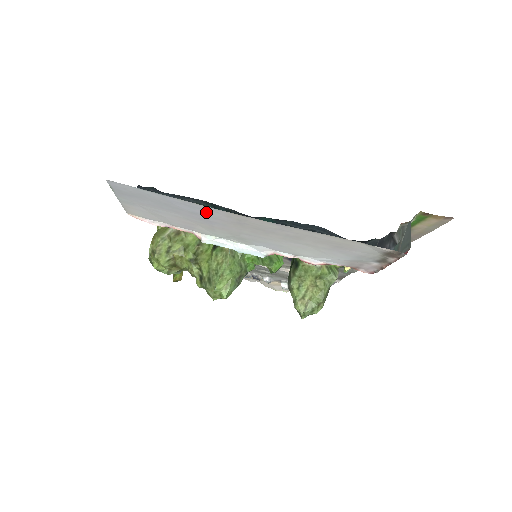
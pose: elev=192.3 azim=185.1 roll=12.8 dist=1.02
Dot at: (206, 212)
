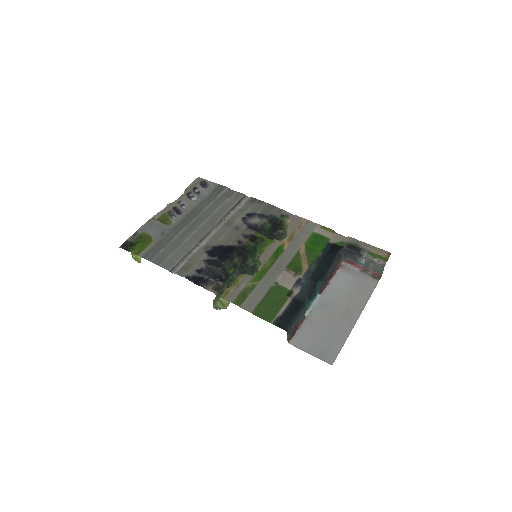
Dot at: (343, 330)
